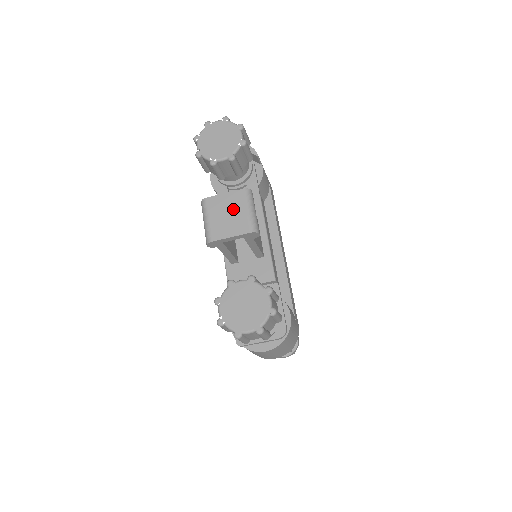
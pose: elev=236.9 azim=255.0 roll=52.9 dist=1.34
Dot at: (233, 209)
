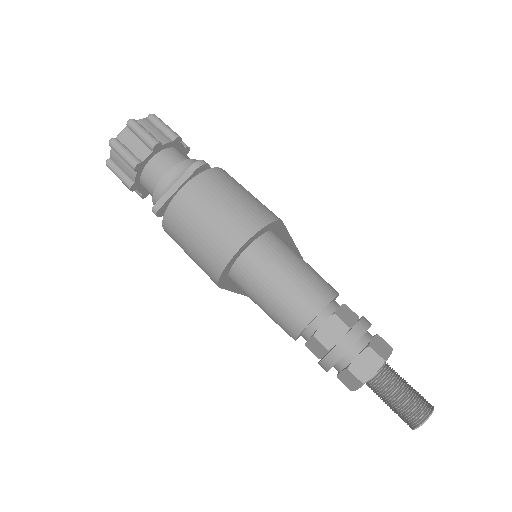
Dot at: occluded
